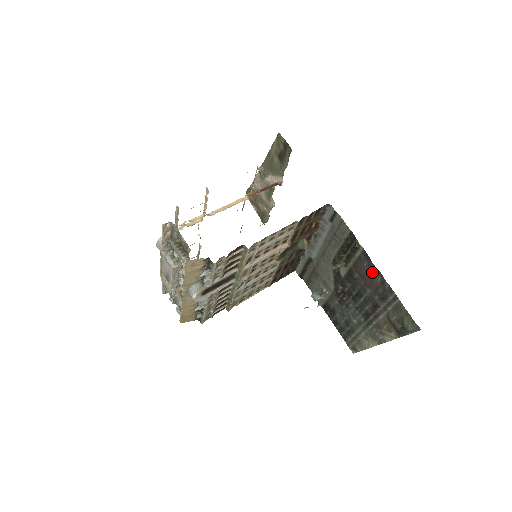
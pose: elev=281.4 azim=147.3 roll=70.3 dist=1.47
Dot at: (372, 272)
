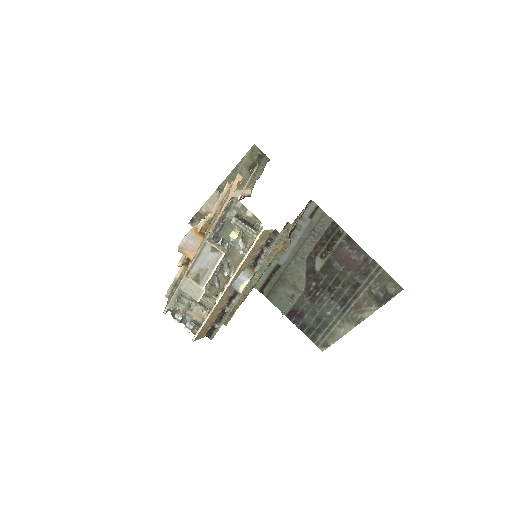
Dot at: (355, 253)
